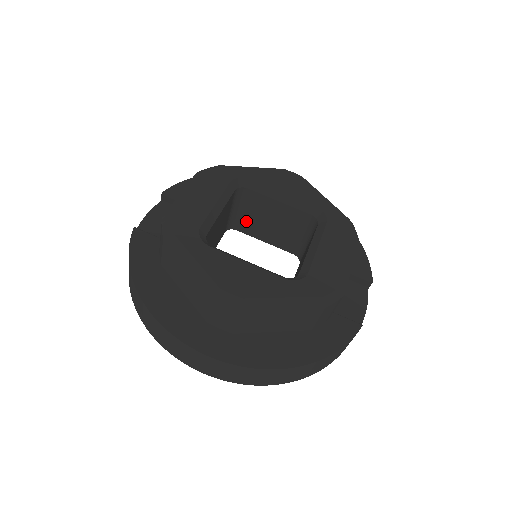
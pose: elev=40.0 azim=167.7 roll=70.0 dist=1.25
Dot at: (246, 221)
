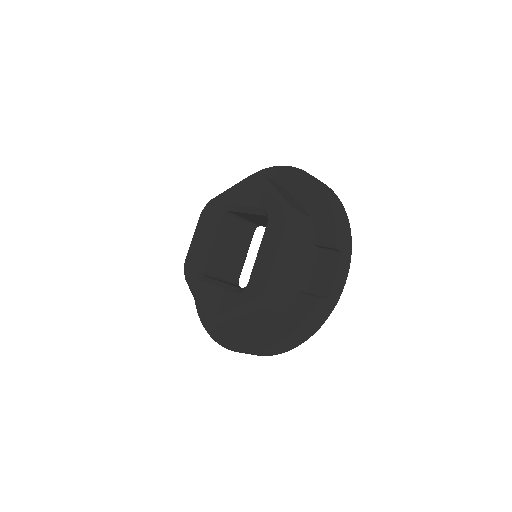
Dot at: (255, 222)
